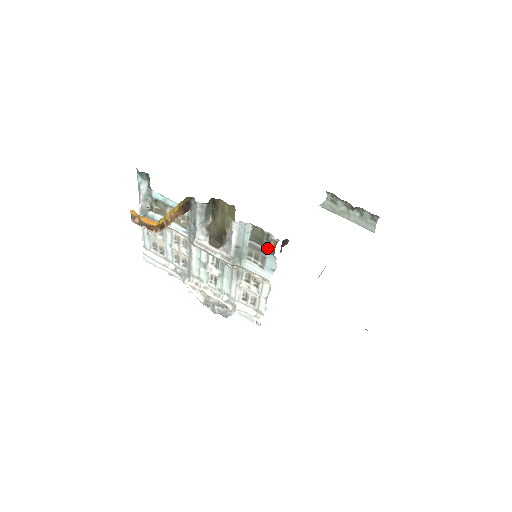
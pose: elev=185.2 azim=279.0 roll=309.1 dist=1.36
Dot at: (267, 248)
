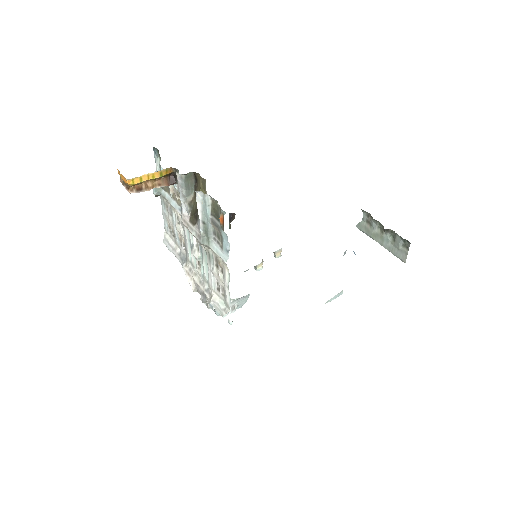
Dot at: (221, 224)
